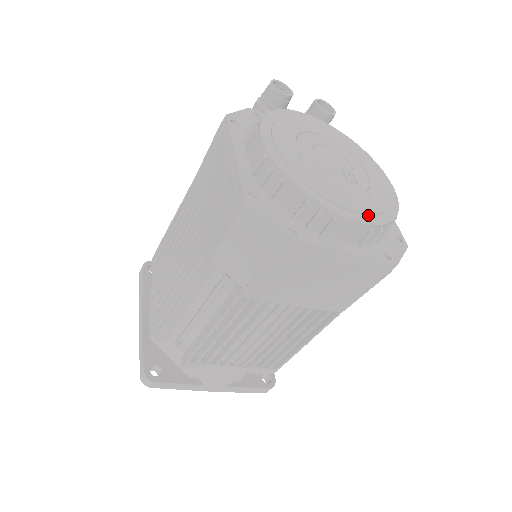
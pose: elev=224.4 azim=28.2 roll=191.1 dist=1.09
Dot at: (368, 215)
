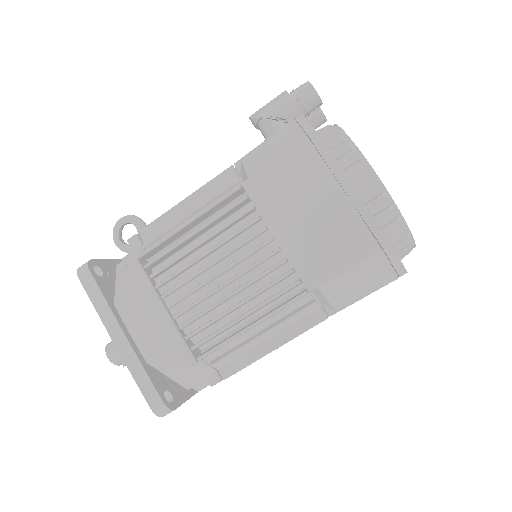
Dot at: occluded
